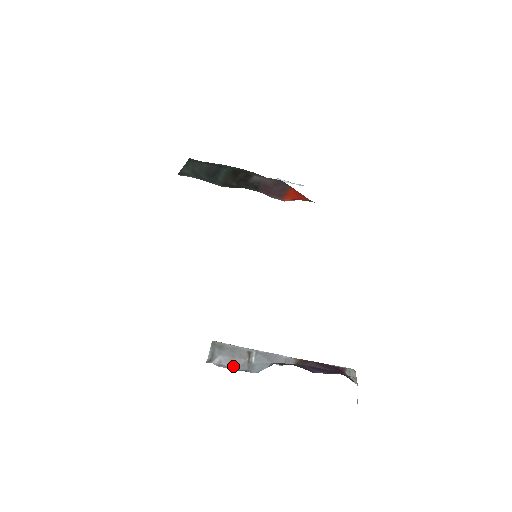
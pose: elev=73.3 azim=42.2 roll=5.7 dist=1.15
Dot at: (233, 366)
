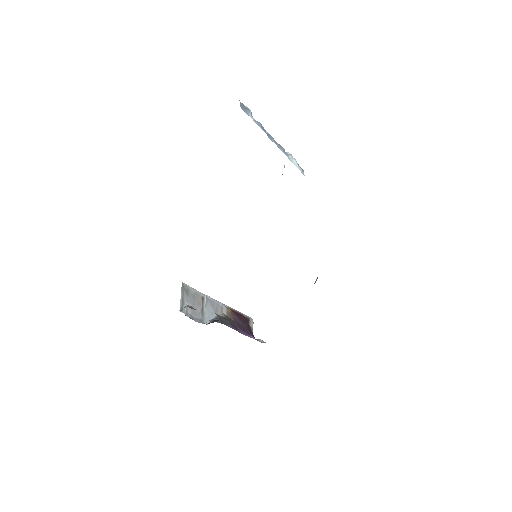
Dot at: (194, 314)
